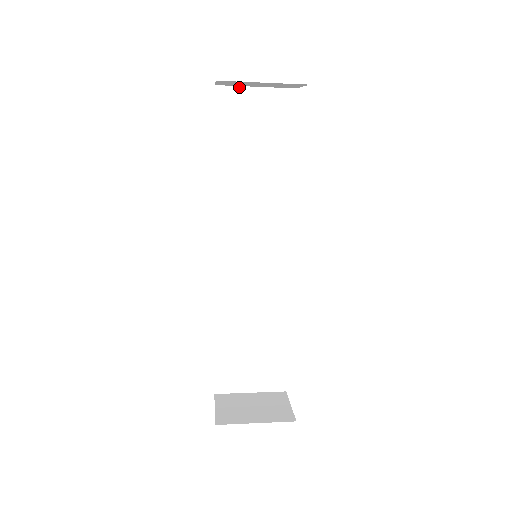
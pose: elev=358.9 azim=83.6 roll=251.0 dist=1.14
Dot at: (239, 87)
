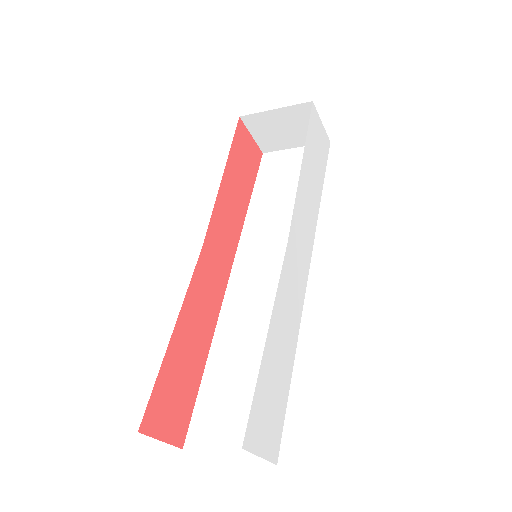
Dot at: (282, 151)
